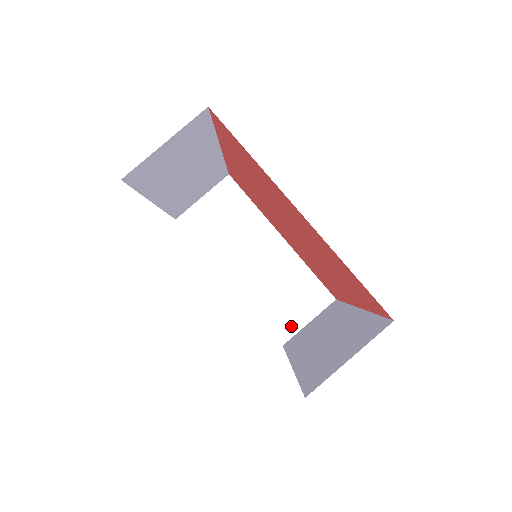
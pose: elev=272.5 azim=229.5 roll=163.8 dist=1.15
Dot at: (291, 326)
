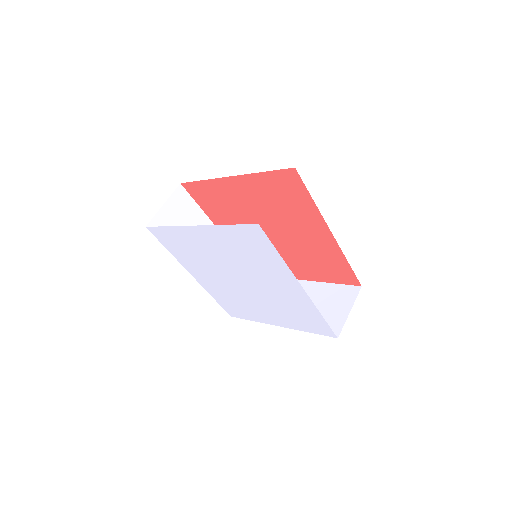
Dot at: (337, 322)
